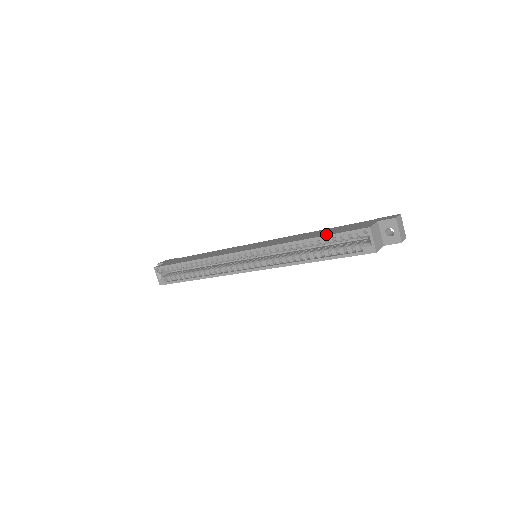
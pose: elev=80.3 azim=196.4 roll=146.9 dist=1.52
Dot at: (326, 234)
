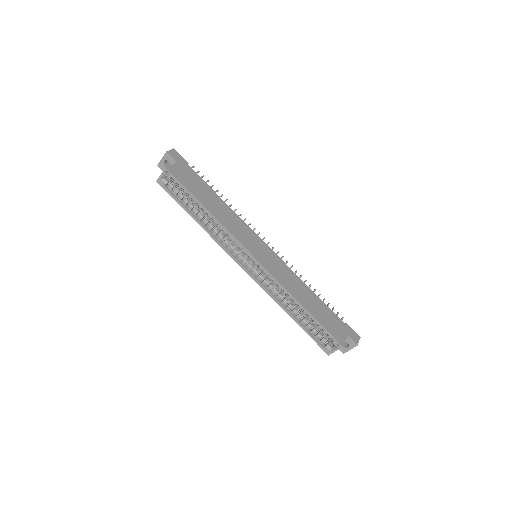
Dot at: (317, 317)
